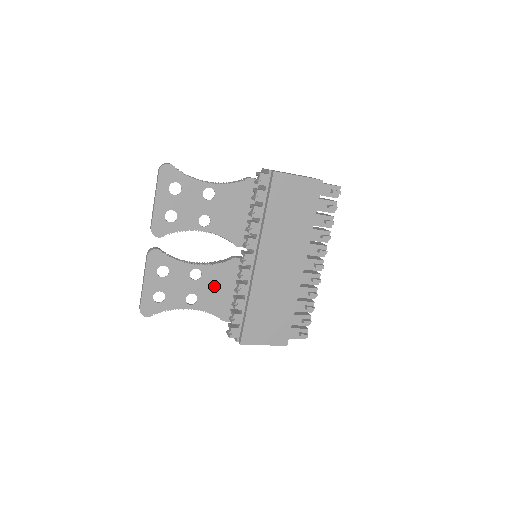
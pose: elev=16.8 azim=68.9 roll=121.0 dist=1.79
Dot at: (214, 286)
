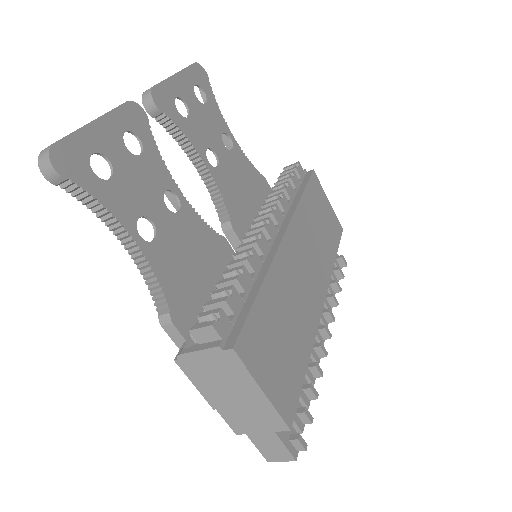
Dot at: (186, 246)
